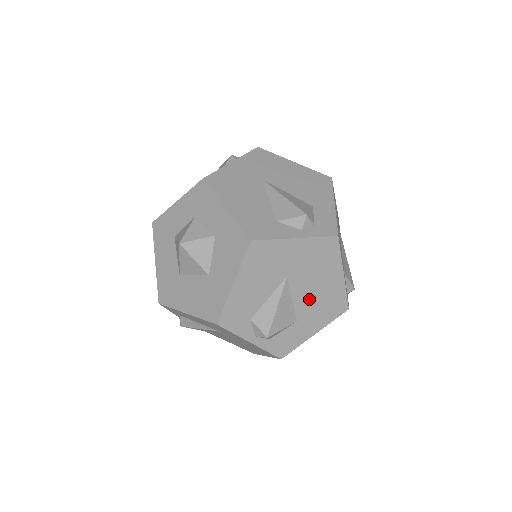
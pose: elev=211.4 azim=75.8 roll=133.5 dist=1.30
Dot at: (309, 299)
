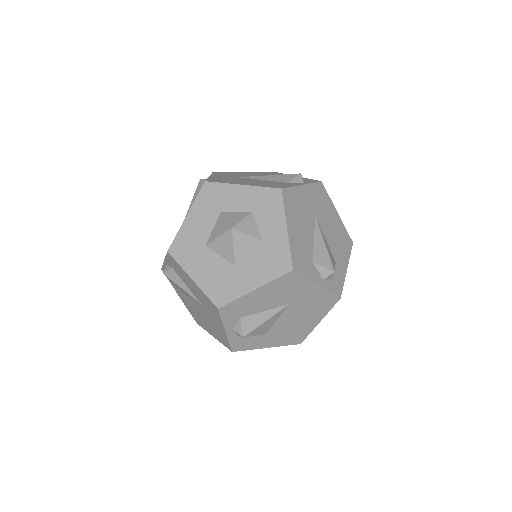
Dot at: (286, 325)
